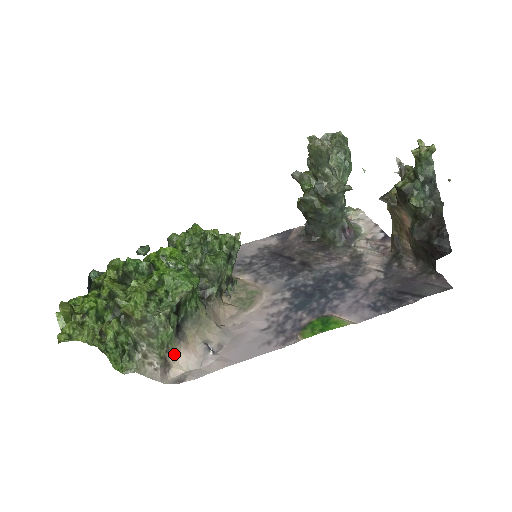
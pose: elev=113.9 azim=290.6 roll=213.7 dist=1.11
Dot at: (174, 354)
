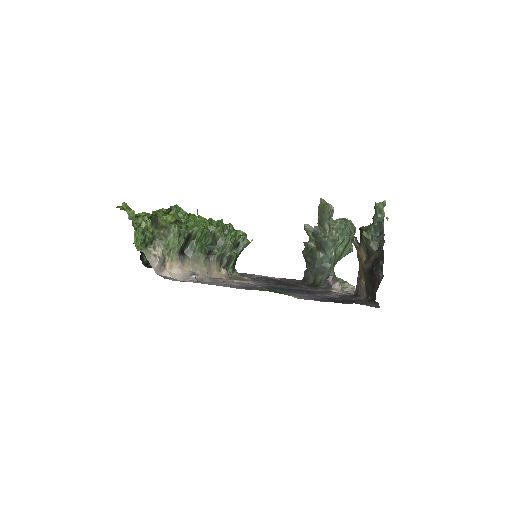
Dot at: (171, 264)
